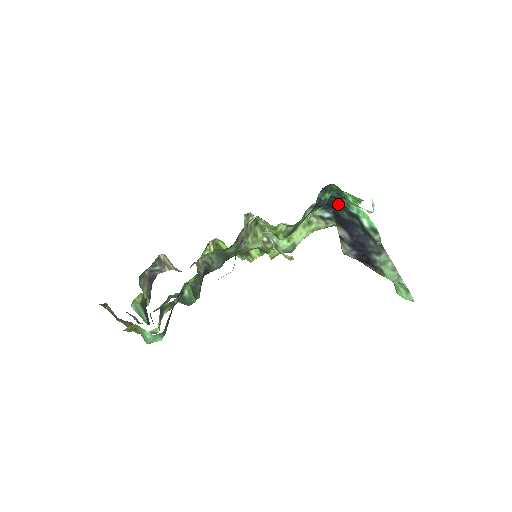
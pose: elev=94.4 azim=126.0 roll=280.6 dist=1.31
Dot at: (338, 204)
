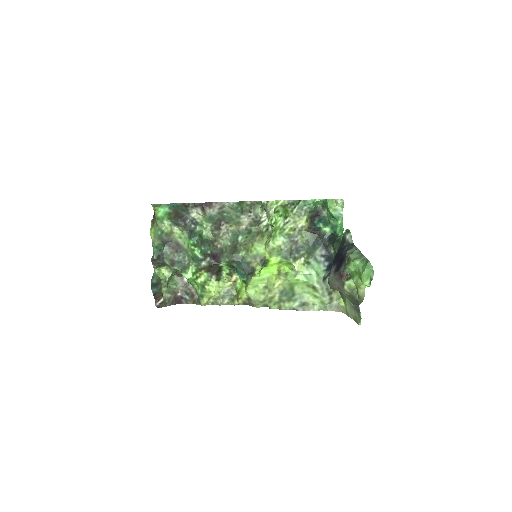
Dot at: (332, 244)
